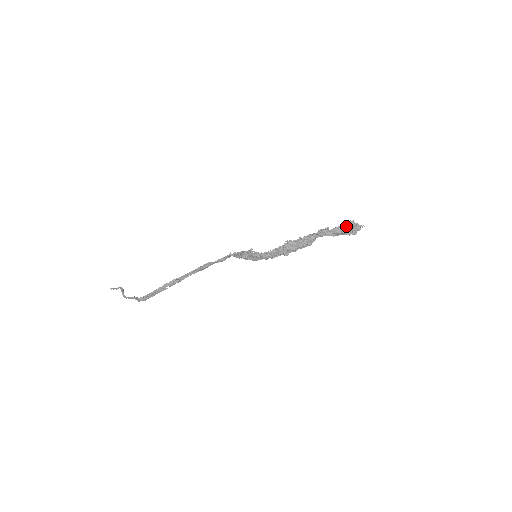
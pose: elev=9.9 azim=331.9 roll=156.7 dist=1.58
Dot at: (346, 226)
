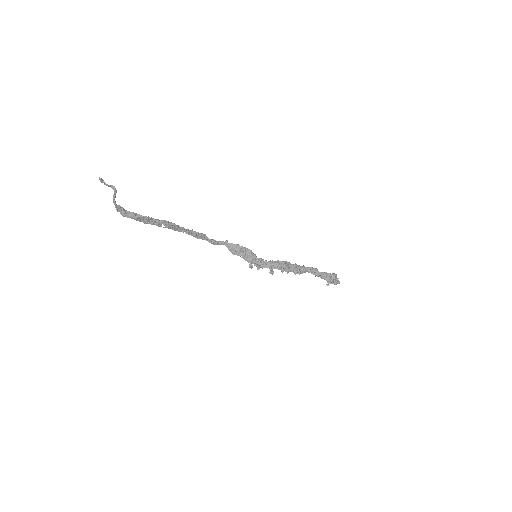
Dot at: (332, 275)
